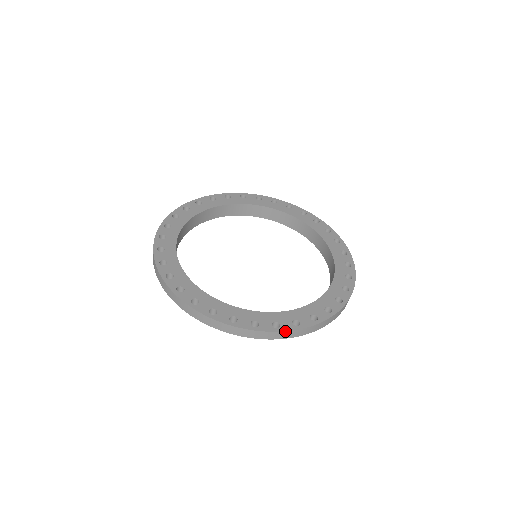
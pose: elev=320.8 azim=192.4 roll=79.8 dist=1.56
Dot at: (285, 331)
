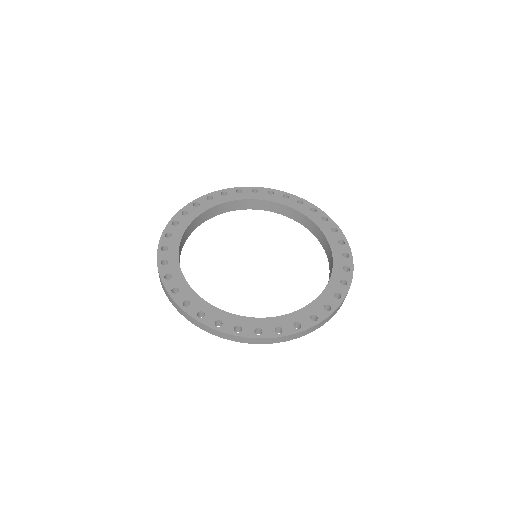
Dot at: (202, 323)
